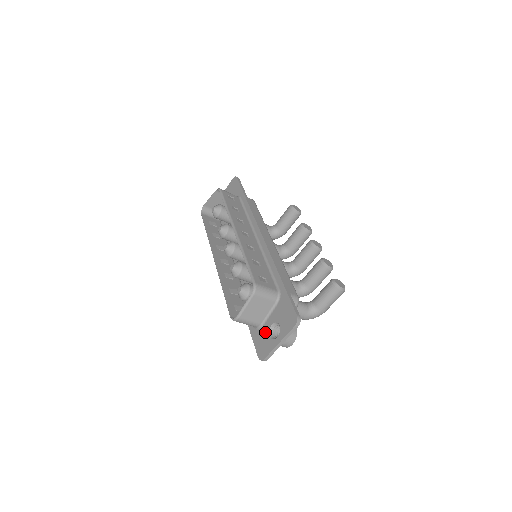
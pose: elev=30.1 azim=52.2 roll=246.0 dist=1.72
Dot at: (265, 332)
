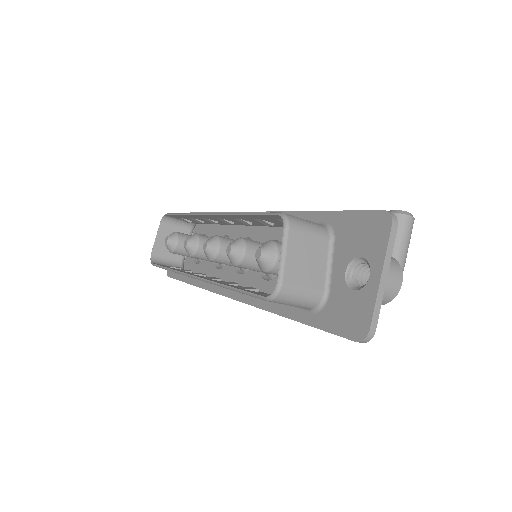
Dot at: (340, 294)
